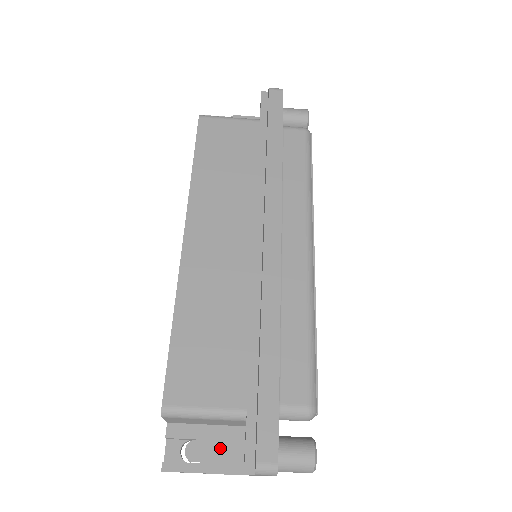
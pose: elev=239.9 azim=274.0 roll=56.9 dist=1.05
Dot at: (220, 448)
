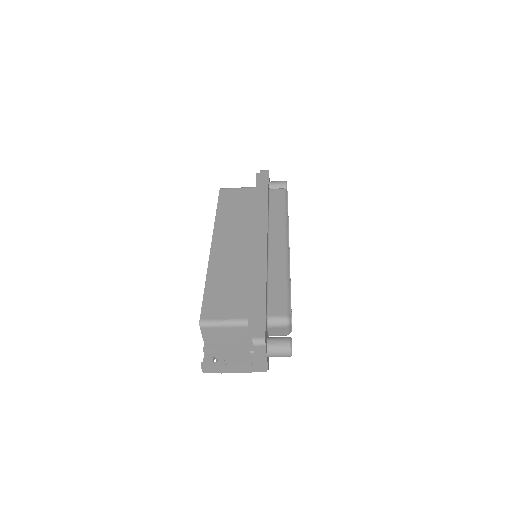
Dot at: (236, 352)
